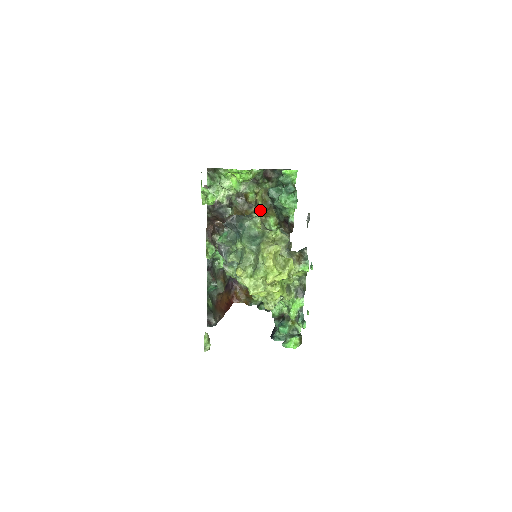
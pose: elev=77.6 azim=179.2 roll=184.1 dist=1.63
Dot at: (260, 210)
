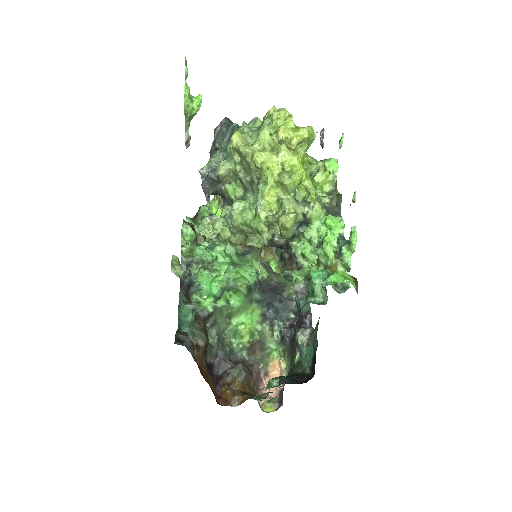
Dot at: occluded
